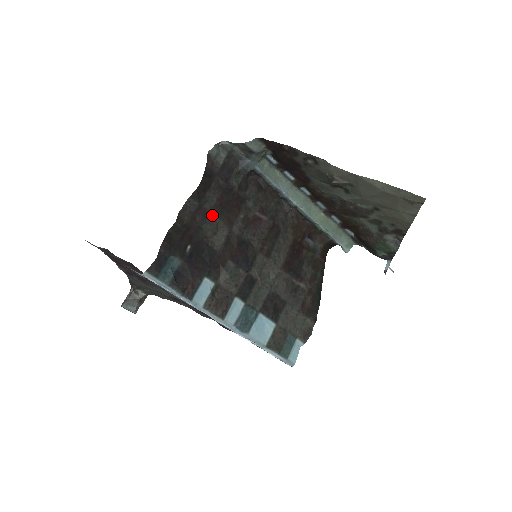
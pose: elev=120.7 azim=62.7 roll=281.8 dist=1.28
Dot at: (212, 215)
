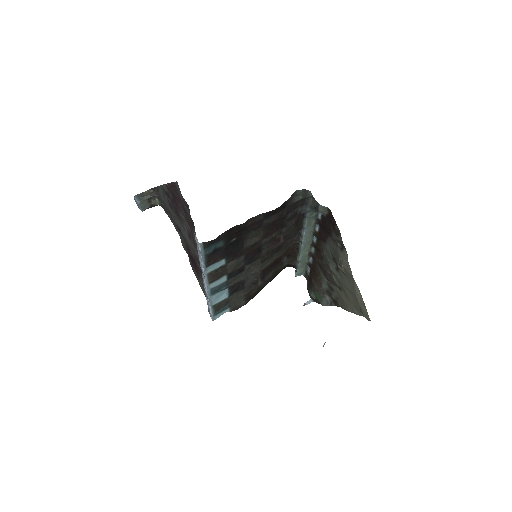
Dot at: (262, 228)
